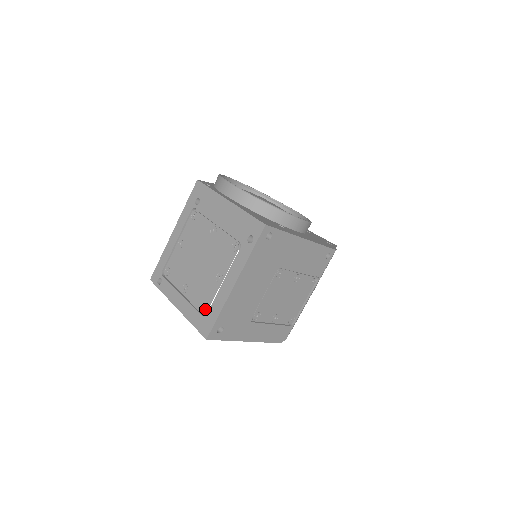
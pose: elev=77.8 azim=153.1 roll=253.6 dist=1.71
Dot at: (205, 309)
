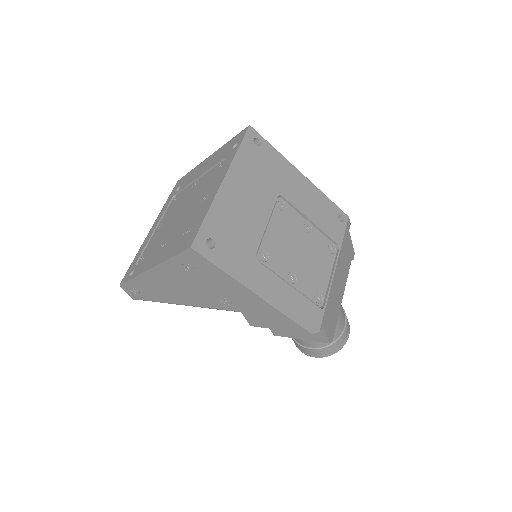
Dot at: (188, 231)
